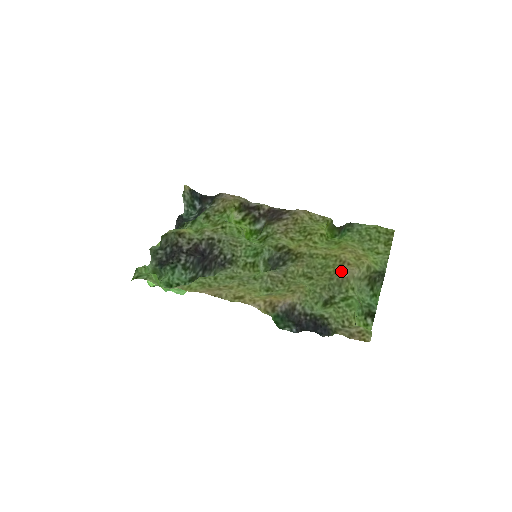
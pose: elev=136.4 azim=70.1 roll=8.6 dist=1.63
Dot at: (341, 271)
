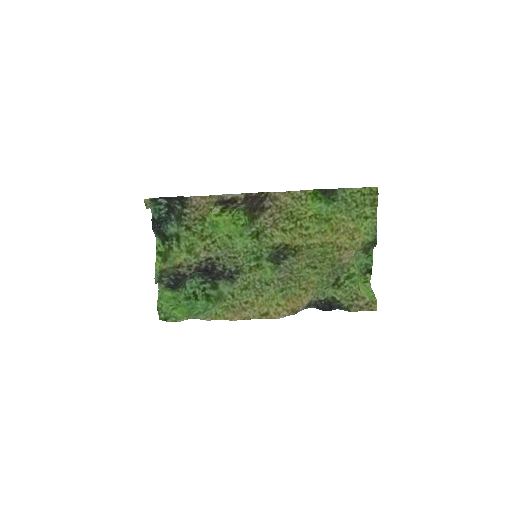
Dot at: (340, 257)
